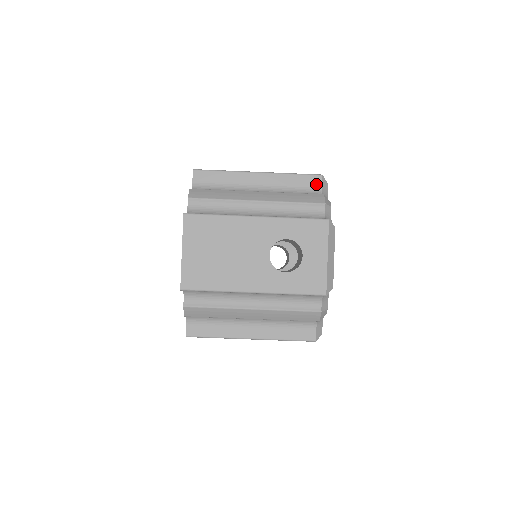
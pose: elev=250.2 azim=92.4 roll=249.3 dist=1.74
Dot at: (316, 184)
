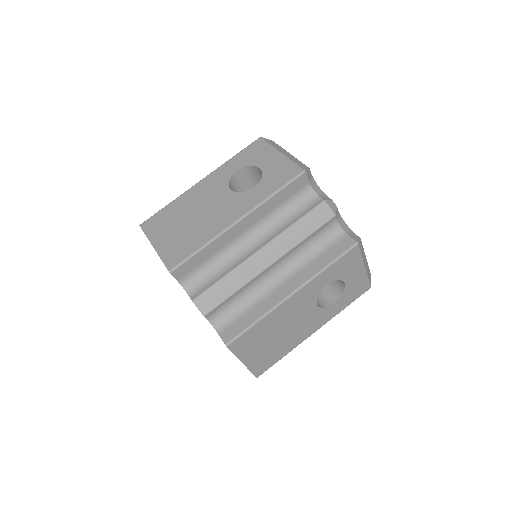
Dot at: occluded
